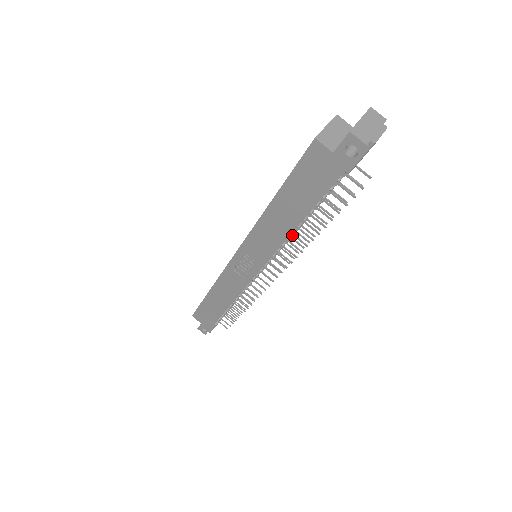
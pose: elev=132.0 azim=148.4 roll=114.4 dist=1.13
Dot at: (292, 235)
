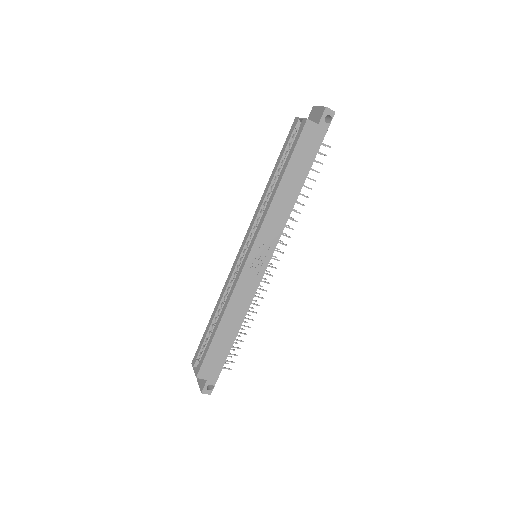
Dot at: occluded
